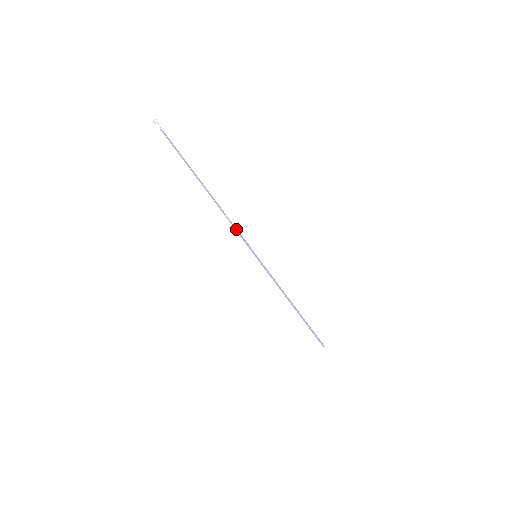
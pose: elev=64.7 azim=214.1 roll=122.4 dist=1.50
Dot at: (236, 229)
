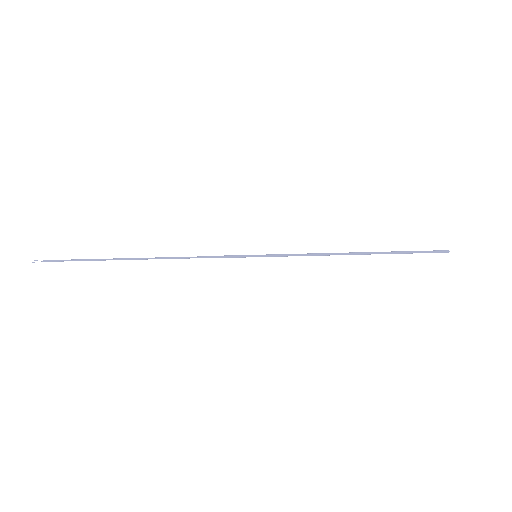
Dot at: (205, 257)
